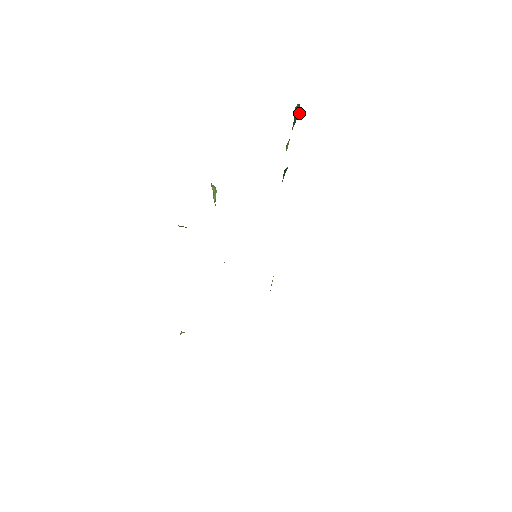
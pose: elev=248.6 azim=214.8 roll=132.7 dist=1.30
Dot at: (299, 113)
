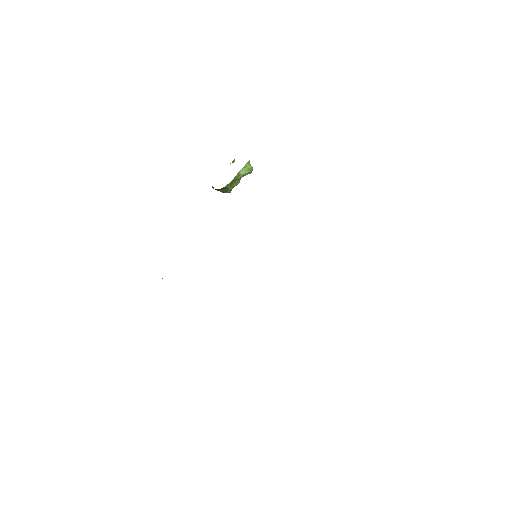
Dot at: occluded
